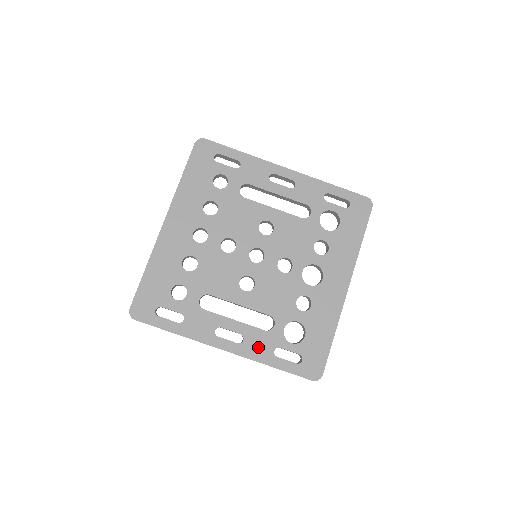
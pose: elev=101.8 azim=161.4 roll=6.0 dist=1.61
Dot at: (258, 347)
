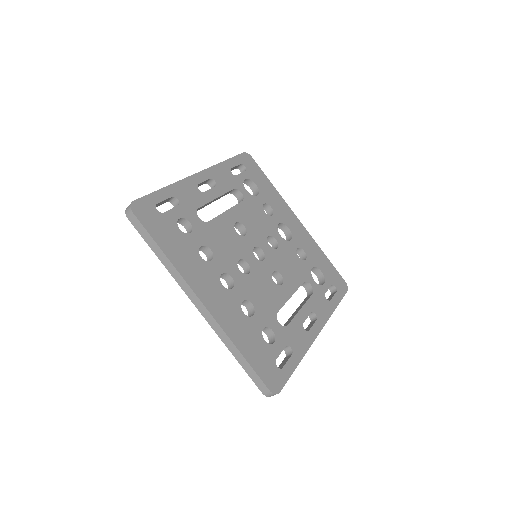
Dot at: (322, 308)
